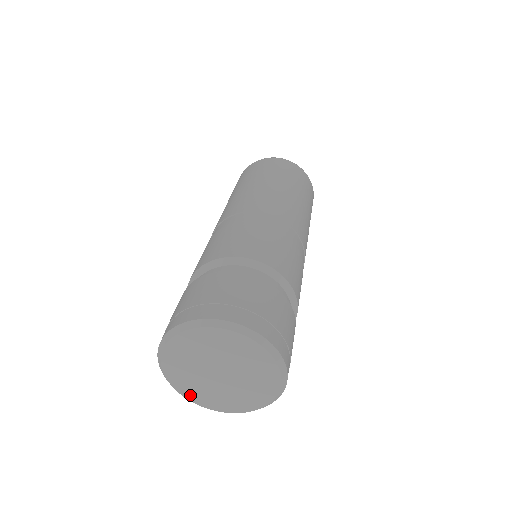
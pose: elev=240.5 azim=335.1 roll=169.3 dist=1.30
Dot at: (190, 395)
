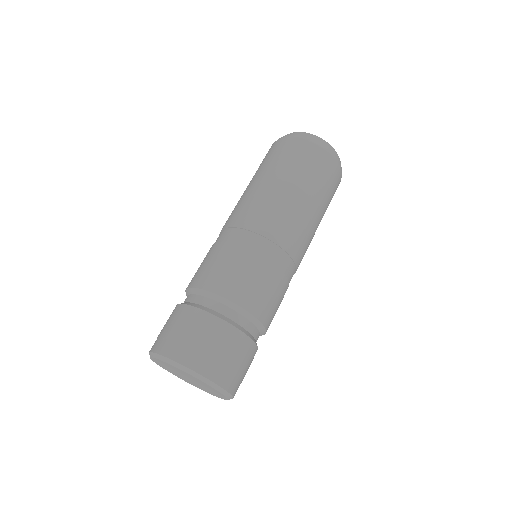
Dot at: (170, 372)
